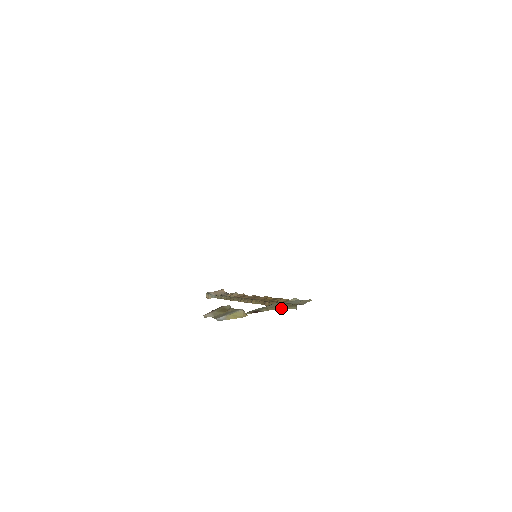
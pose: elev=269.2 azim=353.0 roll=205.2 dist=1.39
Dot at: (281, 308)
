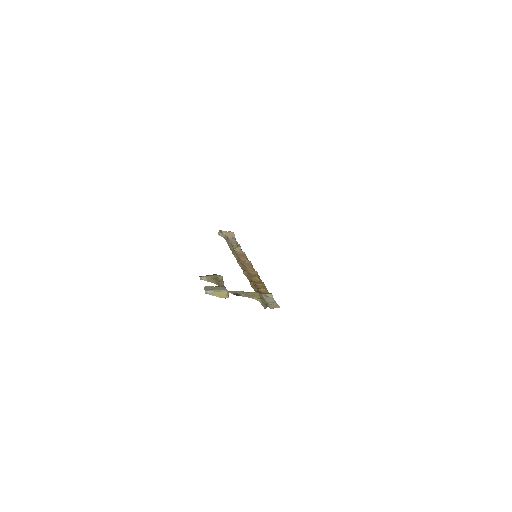
Dot at: (257, 299)
